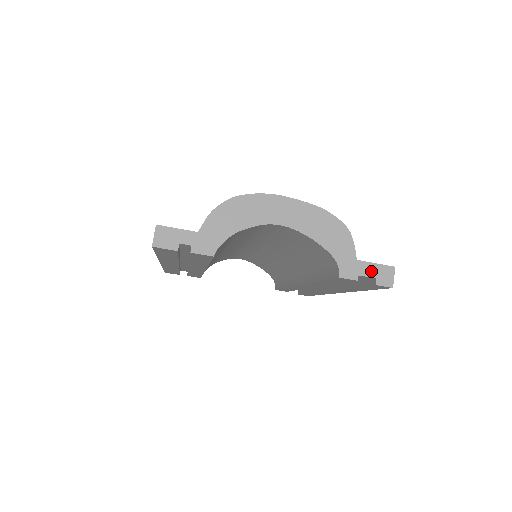
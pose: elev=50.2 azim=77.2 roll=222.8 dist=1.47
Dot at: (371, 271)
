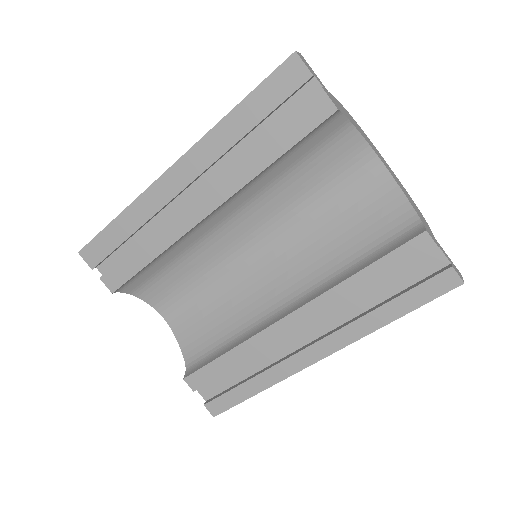
Dot at: (446, 255)
